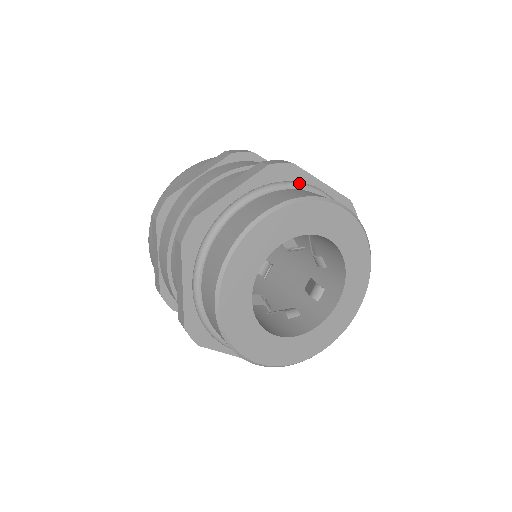
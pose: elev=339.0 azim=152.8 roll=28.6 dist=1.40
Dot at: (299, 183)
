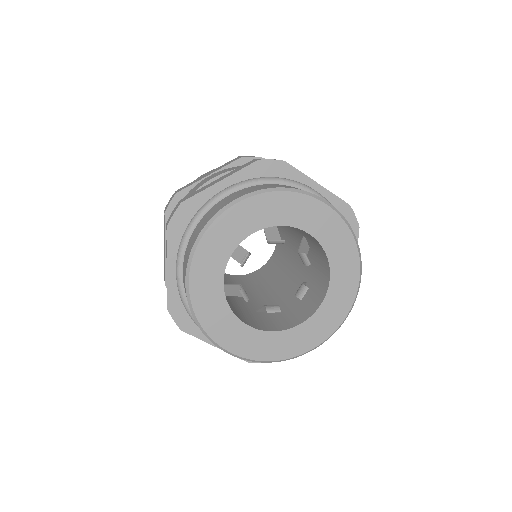
Dot at: (199, 211)
